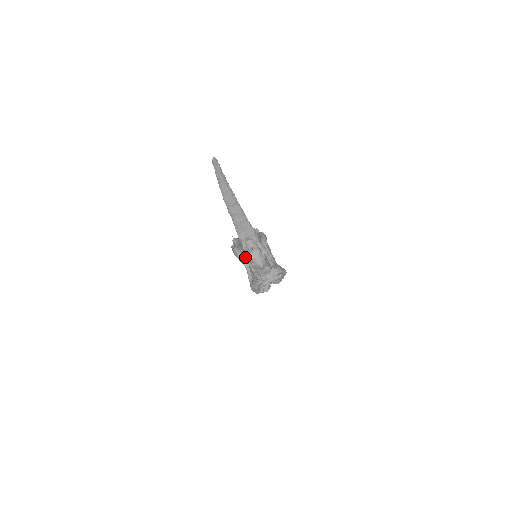
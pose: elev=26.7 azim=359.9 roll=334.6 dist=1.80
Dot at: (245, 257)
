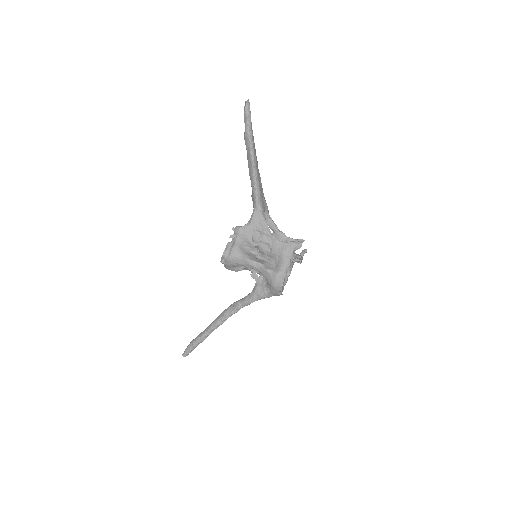
Dot at: (268, 233)
